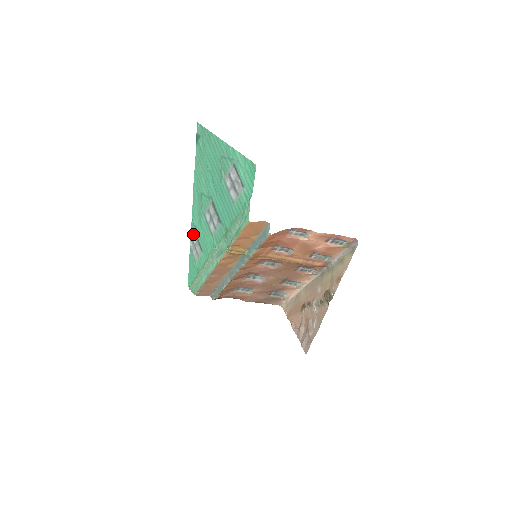
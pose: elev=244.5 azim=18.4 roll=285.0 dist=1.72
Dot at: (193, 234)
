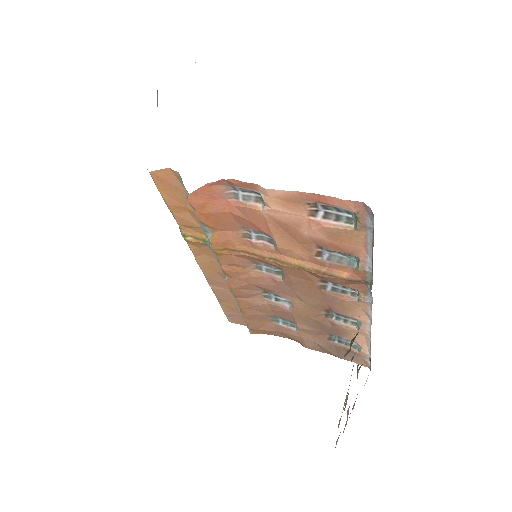
Dot at: occluded
